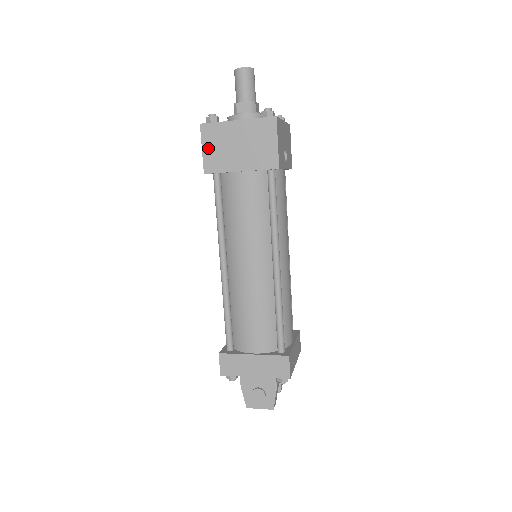
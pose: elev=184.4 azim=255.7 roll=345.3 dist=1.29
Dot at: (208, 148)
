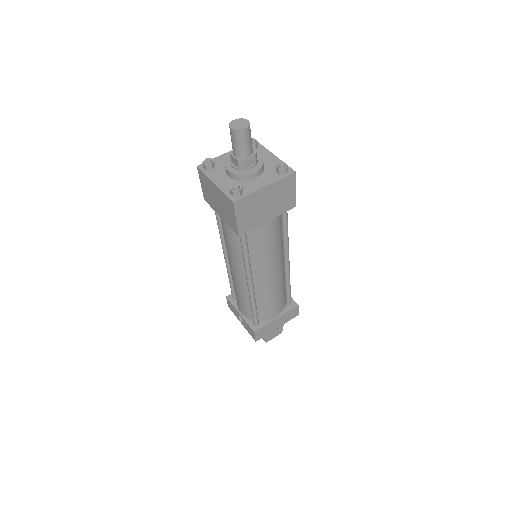
Dot at: (242, 217)
